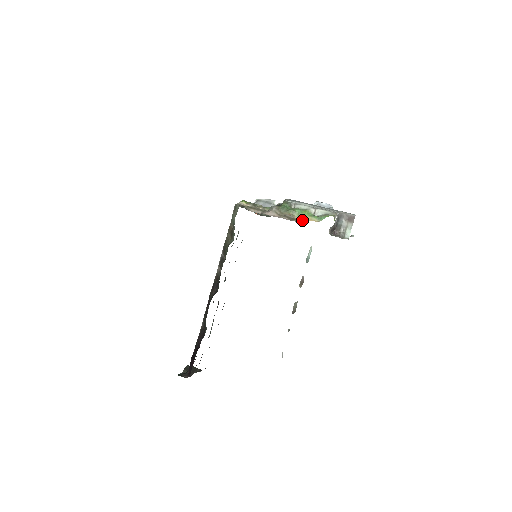
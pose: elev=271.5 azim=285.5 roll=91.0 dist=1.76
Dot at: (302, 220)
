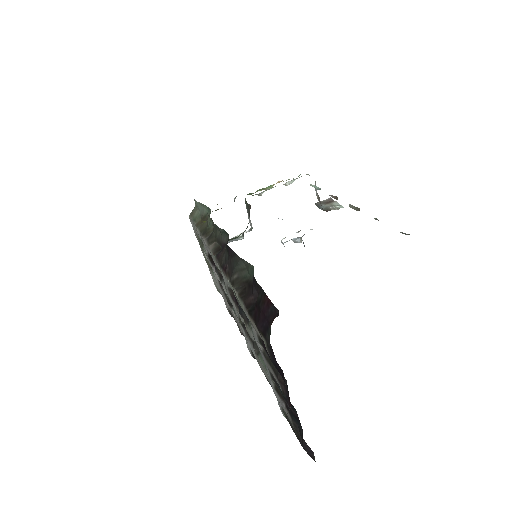
Dot at: (278, 182)
